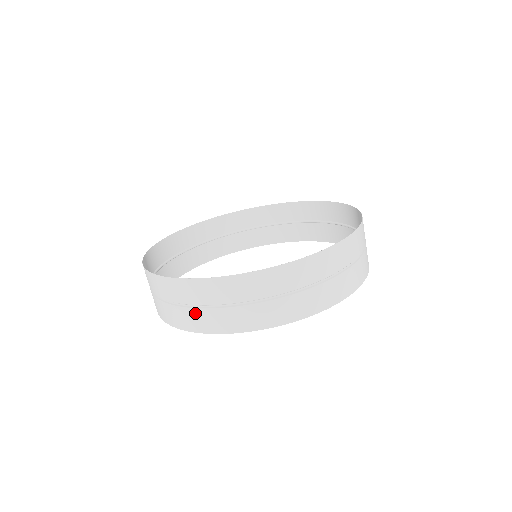
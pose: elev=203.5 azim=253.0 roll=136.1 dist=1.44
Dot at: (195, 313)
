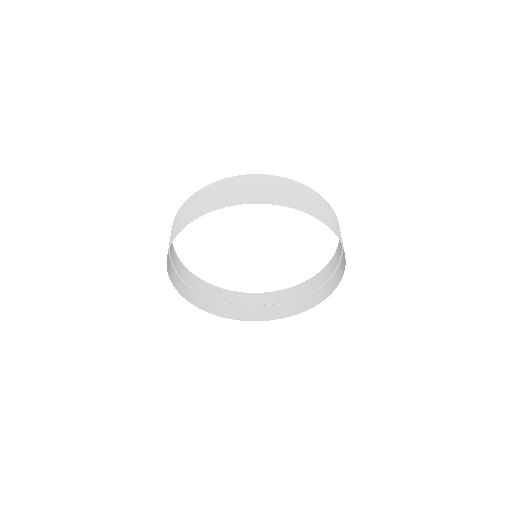
Dot at: (301, 200)
